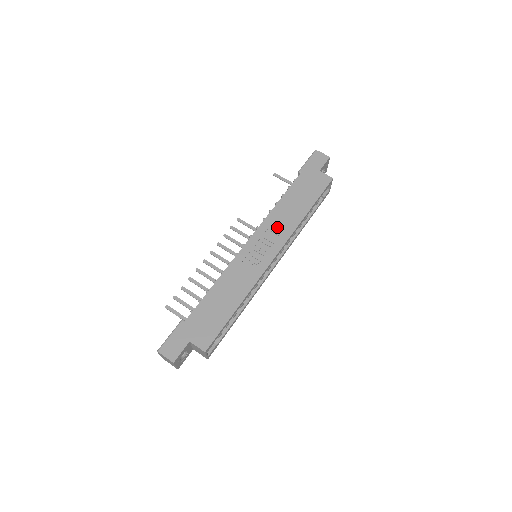
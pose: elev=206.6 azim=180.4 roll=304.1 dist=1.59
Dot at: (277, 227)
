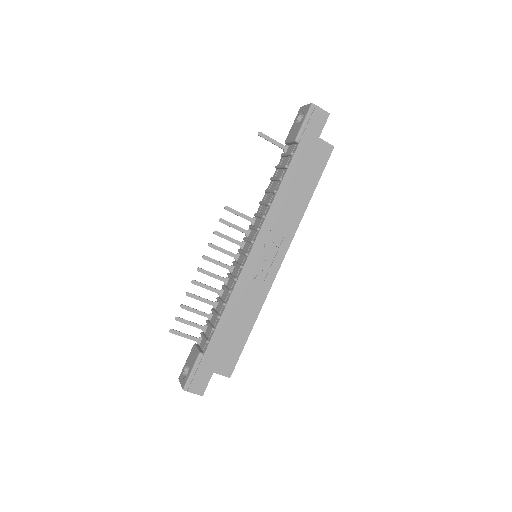
Dot at: (280, 226)
